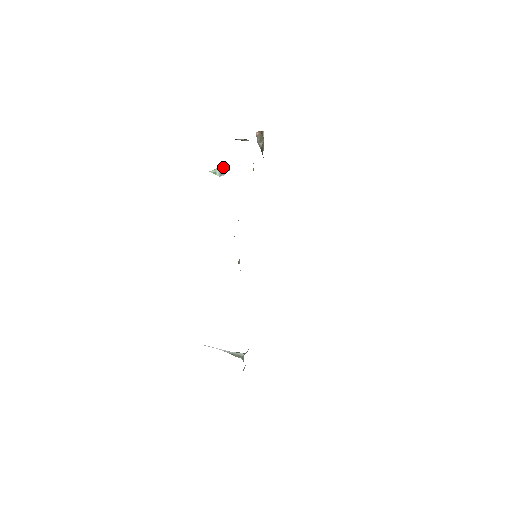
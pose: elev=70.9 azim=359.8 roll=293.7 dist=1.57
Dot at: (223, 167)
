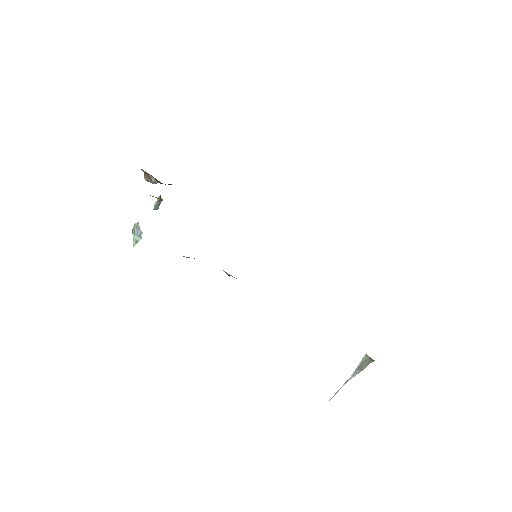
Dot at: (133, 228)
